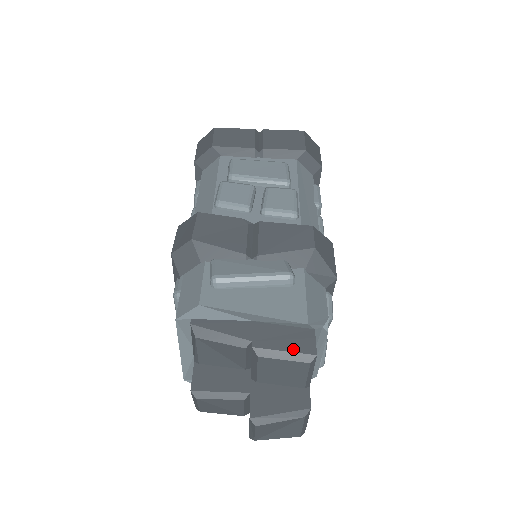
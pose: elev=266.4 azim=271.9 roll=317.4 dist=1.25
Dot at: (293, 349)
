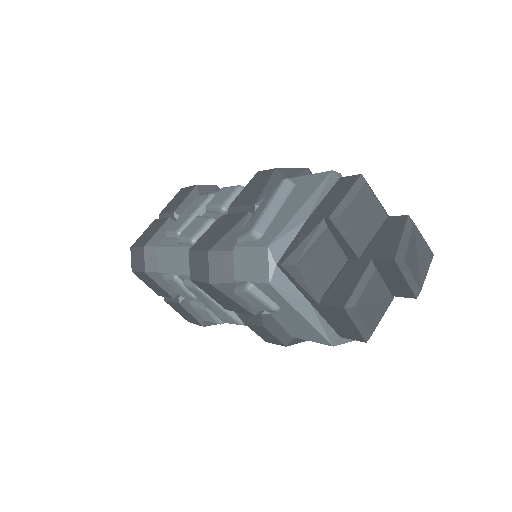
Dot at: (347, 190)
